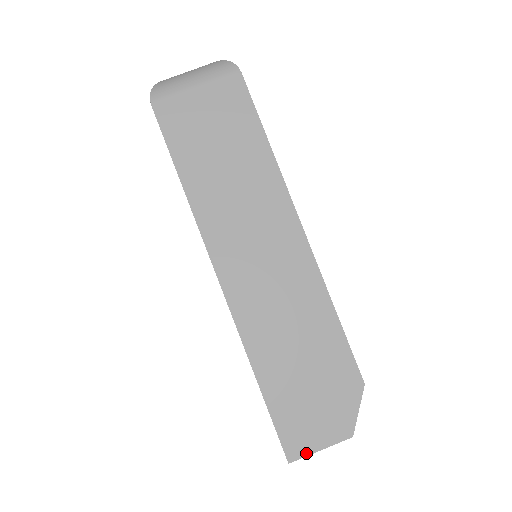
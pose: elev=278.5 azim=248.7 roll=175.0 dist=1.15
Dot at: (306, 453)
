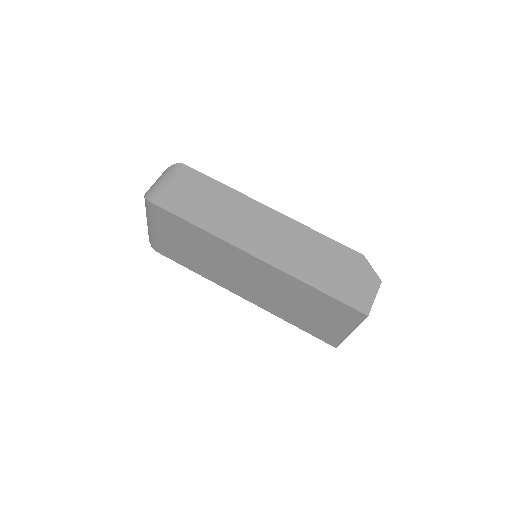
Dot at: (371, 305)
